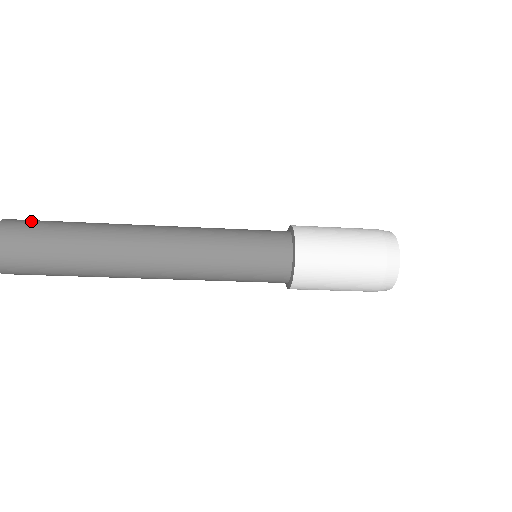
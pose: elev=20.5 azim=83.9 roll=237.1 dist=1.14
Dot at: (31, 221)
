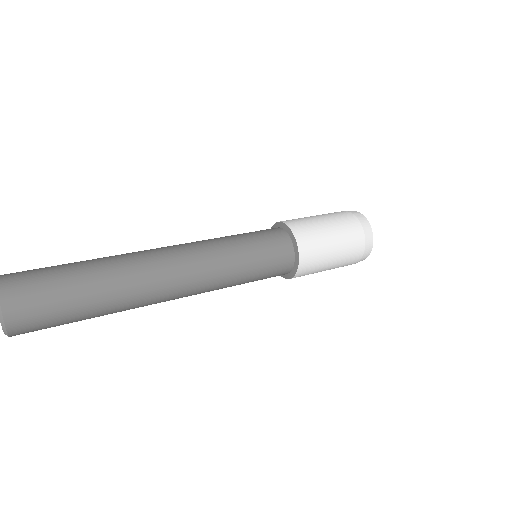
Dot at: (34, 282)
